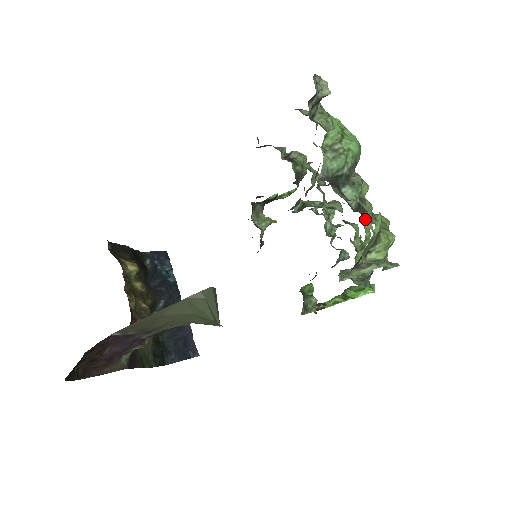
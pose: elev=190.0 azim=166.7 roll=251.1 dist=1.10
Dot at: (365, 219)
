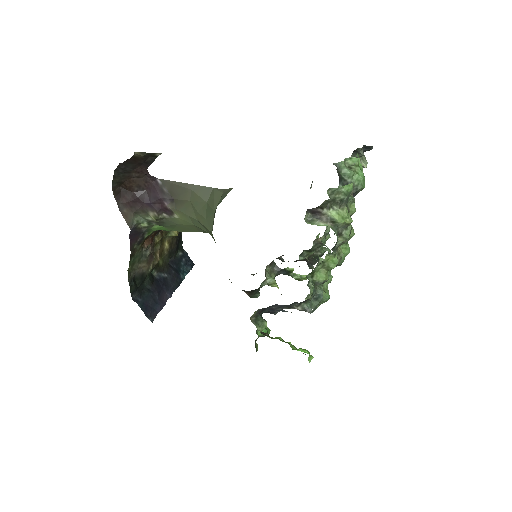
Dot at: occluded
